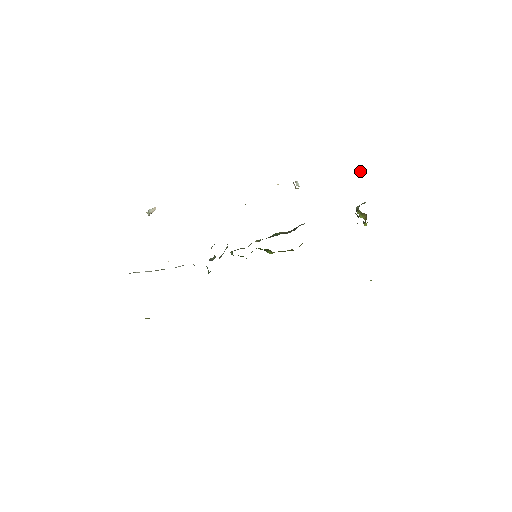
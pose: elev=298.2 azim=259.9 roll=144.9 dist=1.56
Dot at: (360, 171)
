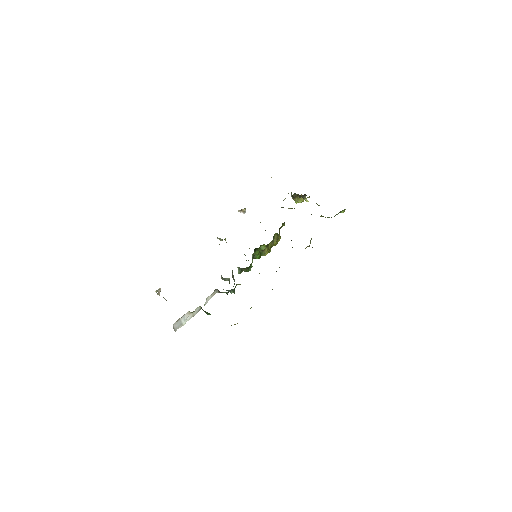
Dot at: (271, 177)
